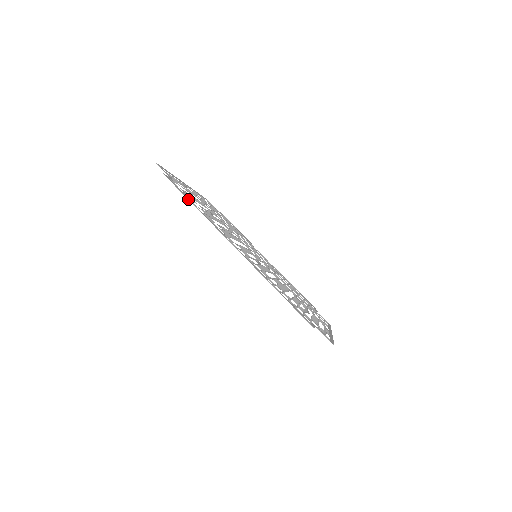
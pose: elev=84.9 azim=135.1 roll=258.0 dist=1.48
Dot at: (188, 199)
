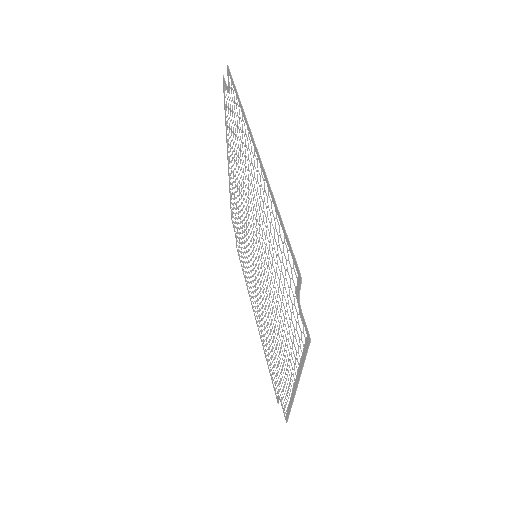
Dot at: occluded
